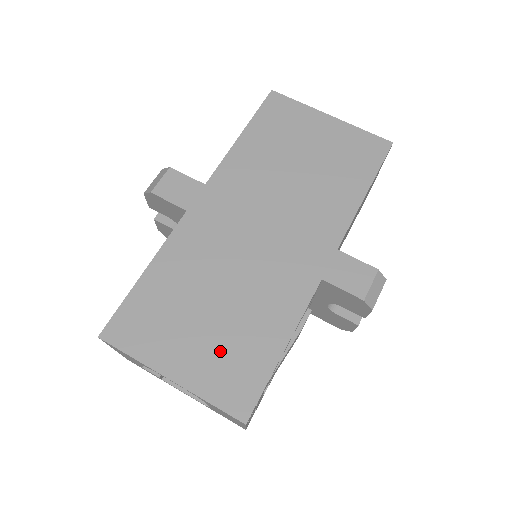
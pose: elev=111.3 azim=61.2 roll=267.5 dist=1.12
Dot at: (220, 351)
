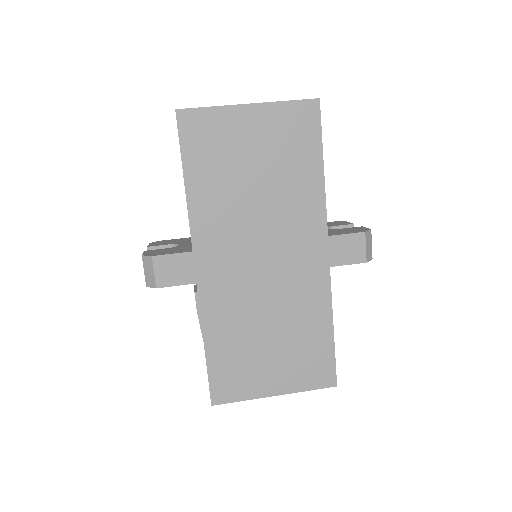
Dot at: (294, 360)
